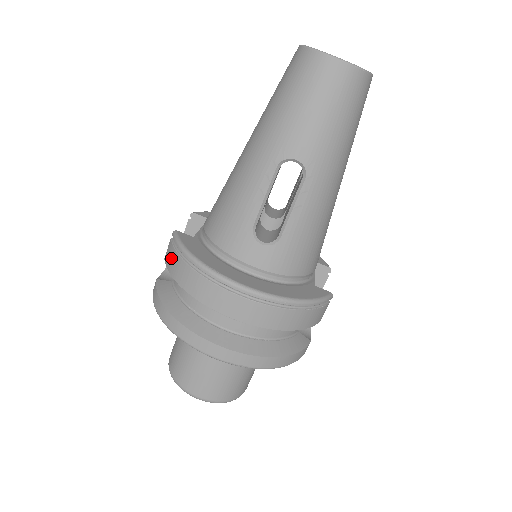
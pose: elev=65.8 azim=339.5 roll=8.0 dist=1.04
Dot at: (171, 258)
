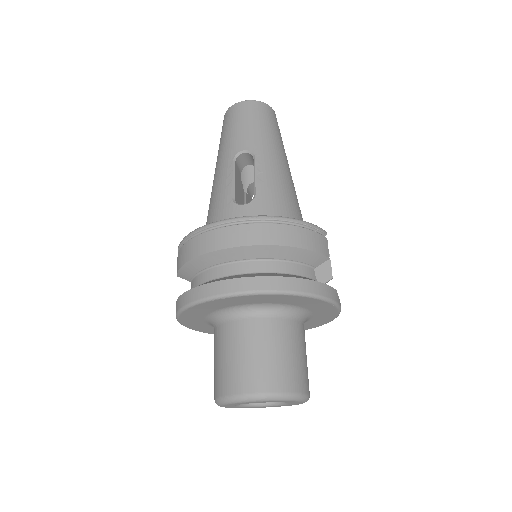
Dot at: (179, 258)
